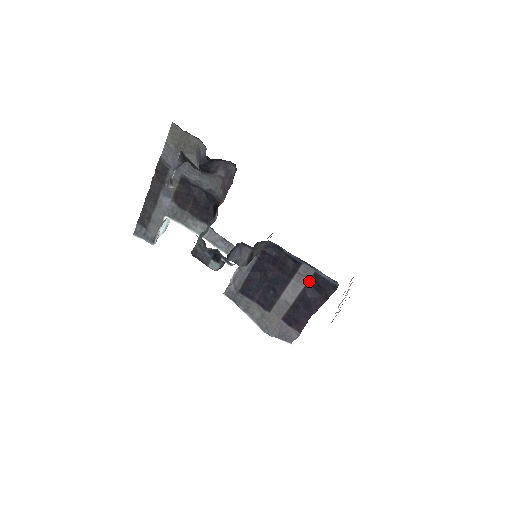
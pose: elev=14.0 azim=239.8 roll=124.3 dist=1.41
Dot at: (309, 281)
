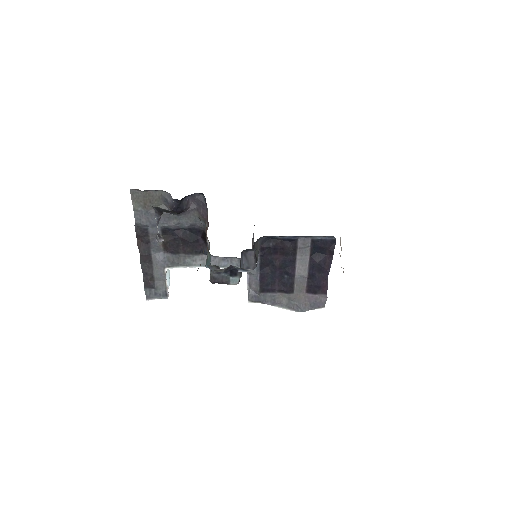
Dot at: (311, 249)
